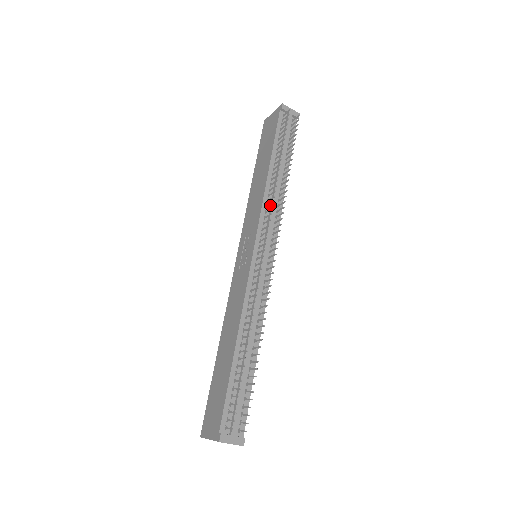
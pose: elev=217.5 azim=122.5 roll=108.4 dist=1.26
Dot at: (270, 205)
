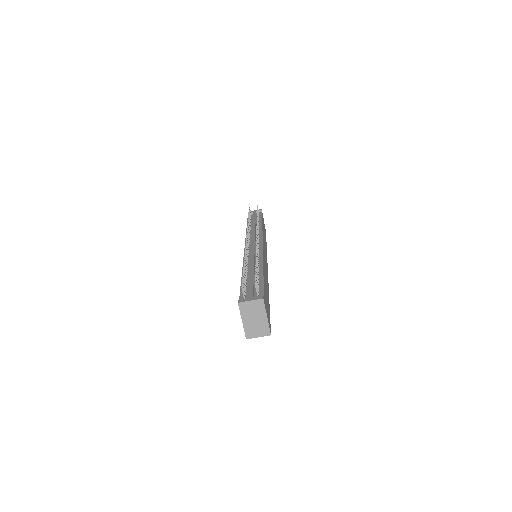
Dot at: occluded
